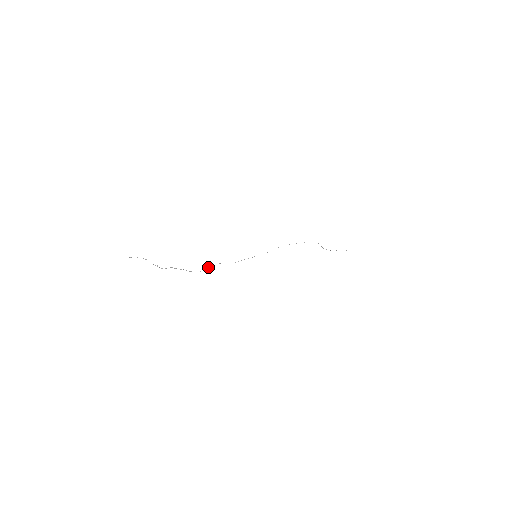
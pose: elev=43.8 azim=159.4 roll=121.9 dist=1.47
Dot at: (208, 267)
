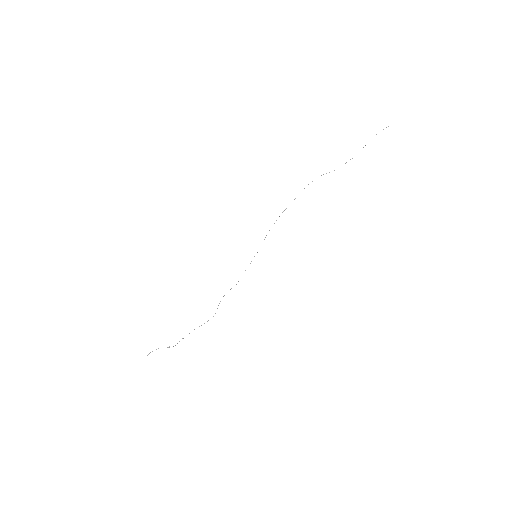
Dot at: occluded
